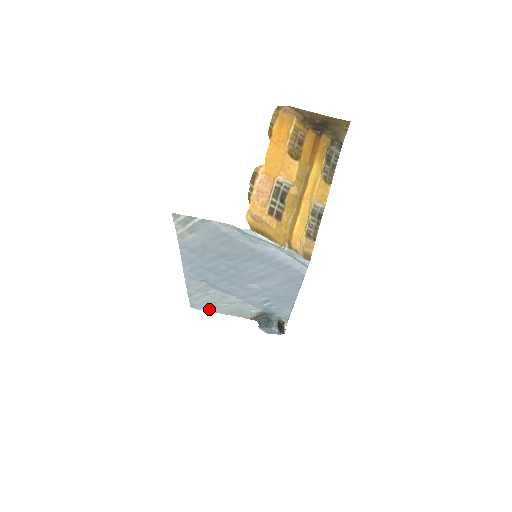
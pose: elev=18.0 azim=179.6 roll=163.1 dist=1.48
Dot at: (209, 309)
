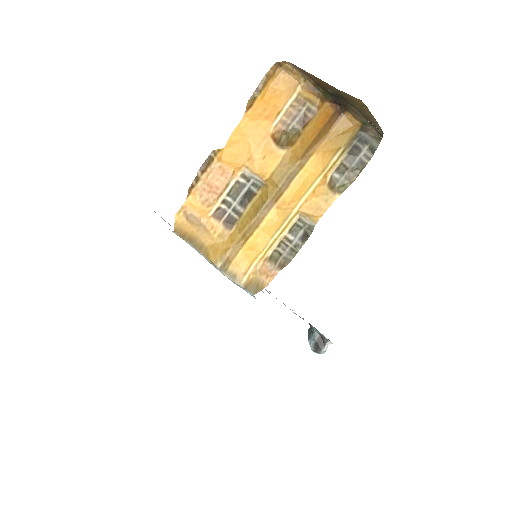
Dot at: occluded
